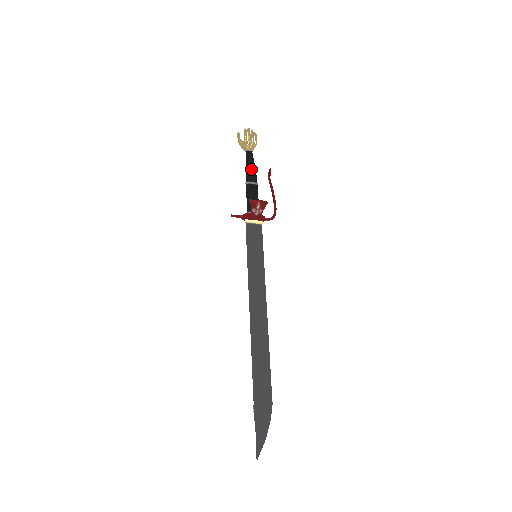
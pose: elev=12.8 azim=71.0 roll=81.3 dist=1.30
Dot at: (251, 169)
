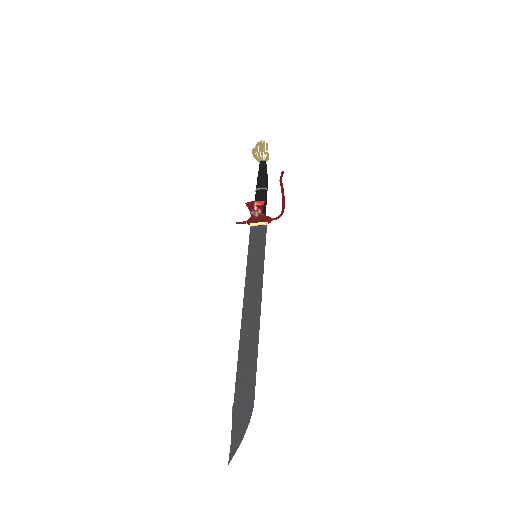
Dot at: (261, 176)
